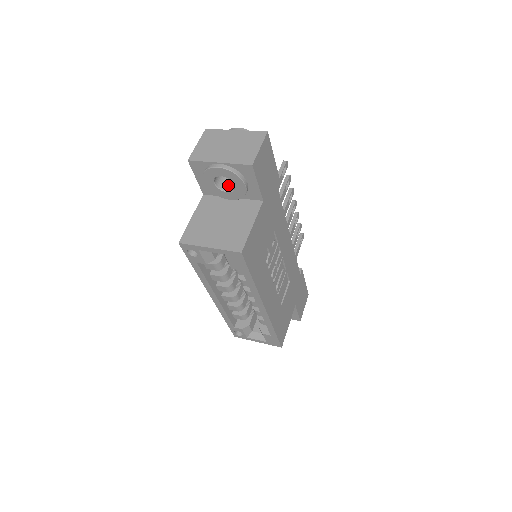
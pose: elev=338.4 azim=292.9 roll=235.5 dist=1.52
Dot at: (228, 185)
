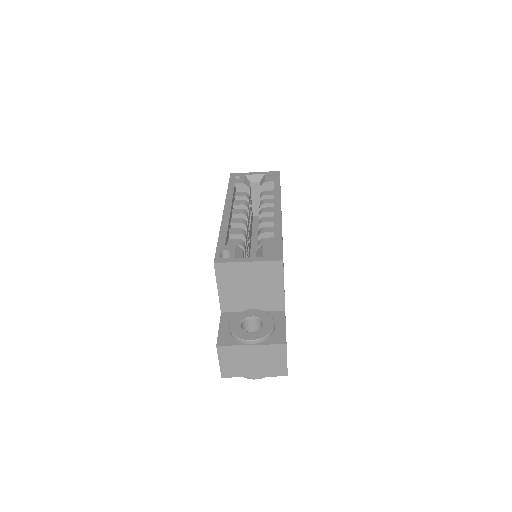
Dot at: occluded
